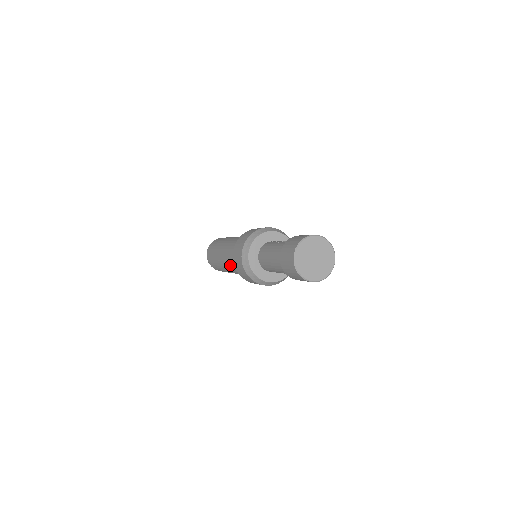
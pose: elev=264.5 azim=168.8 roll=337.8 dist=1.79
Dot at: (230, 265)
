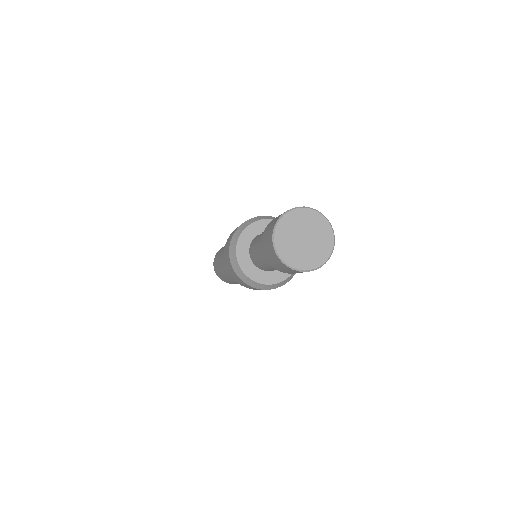
Dot at: occluded
